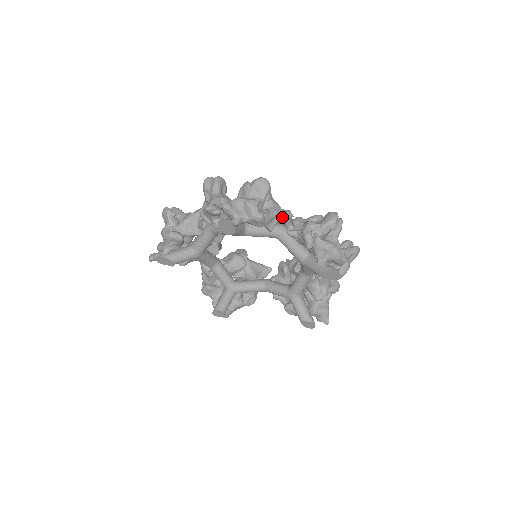
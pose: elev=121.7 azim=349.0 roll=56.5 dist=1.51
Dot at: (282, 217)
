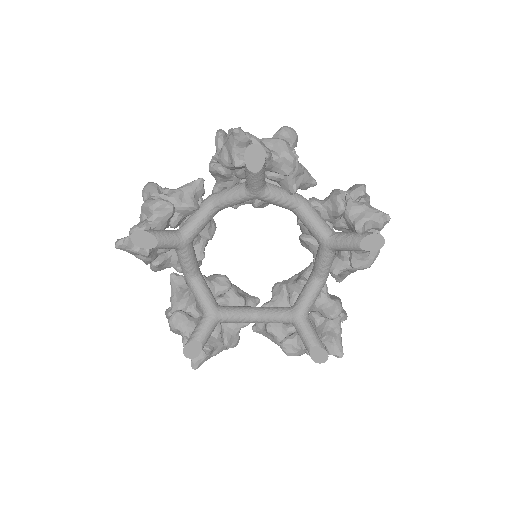
Dot at: (190, 188)
